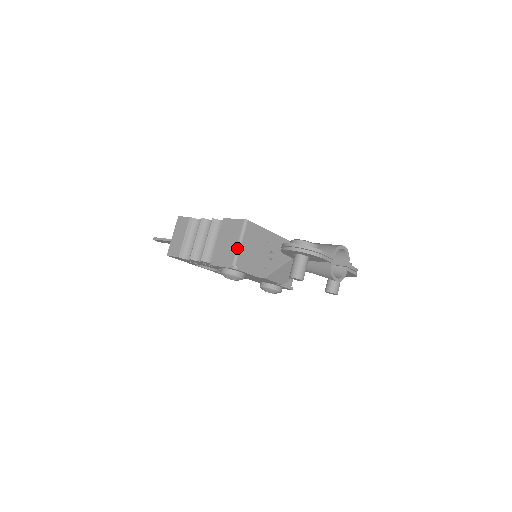
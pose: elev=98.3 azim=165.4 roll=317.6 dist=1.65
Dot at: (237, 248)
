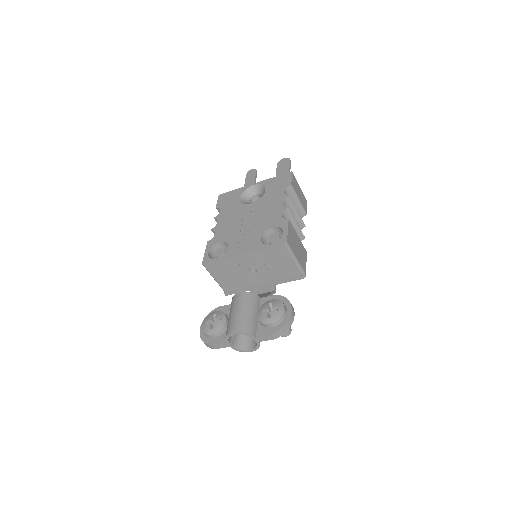
Dot at: (216, 281)
